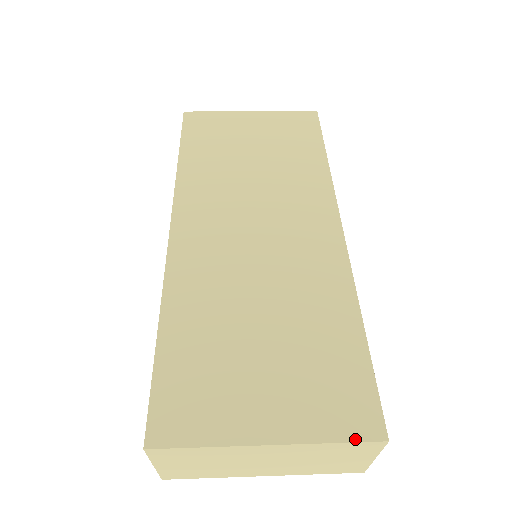
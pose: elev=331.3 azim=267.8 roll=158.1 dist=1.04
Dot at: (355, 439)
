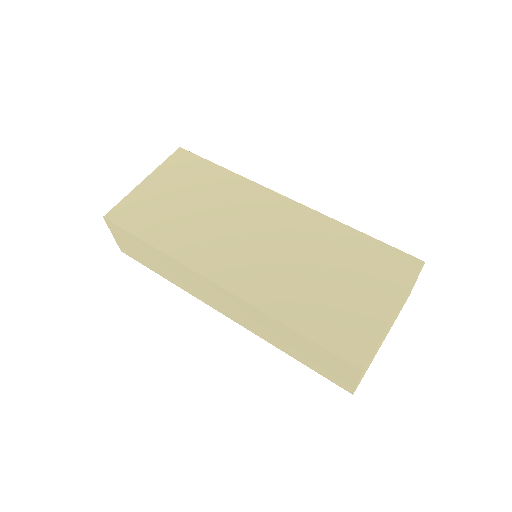
Dot at: (416, 274)
